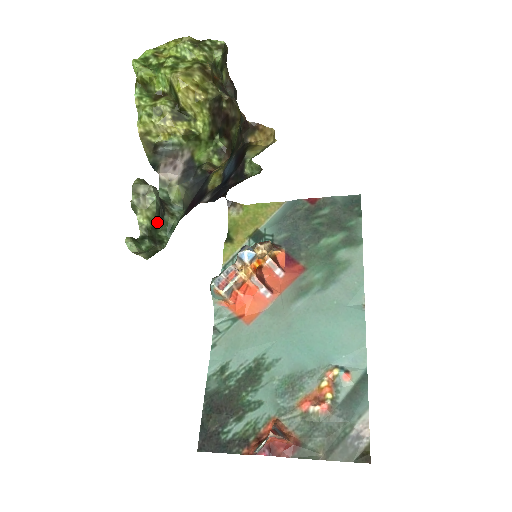
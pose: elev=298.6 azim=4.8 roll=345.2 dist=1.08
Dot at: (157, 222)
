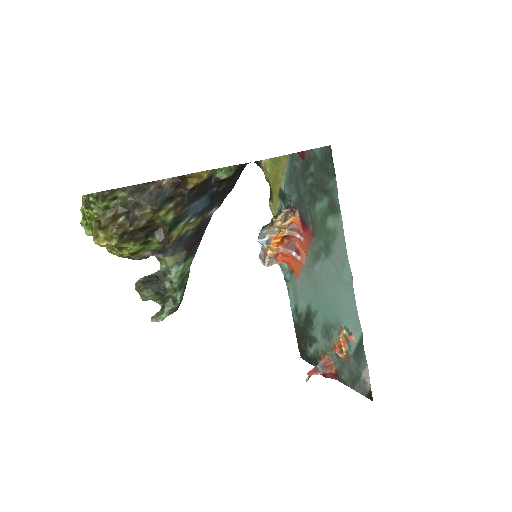
Dot at: (163, 296)
